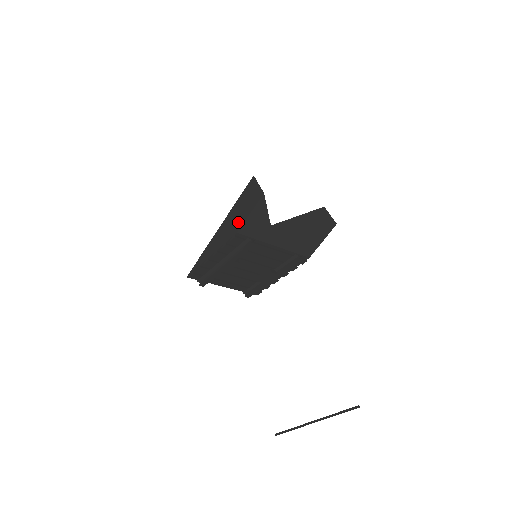
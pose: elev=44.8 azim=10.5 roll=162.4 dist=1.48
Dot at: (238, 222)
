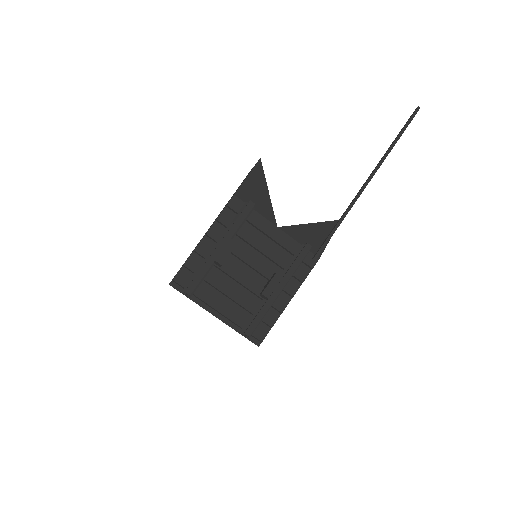
Dot at: occluded
